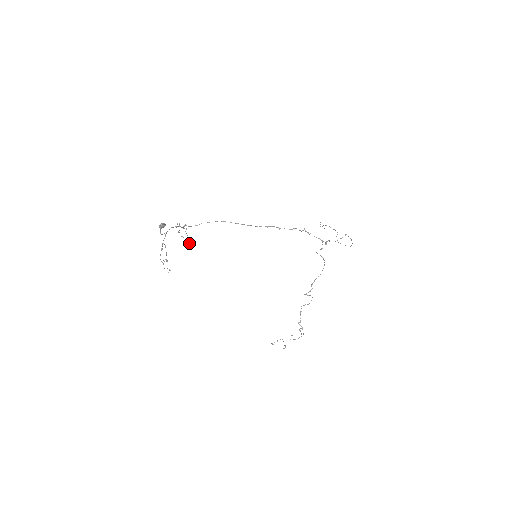
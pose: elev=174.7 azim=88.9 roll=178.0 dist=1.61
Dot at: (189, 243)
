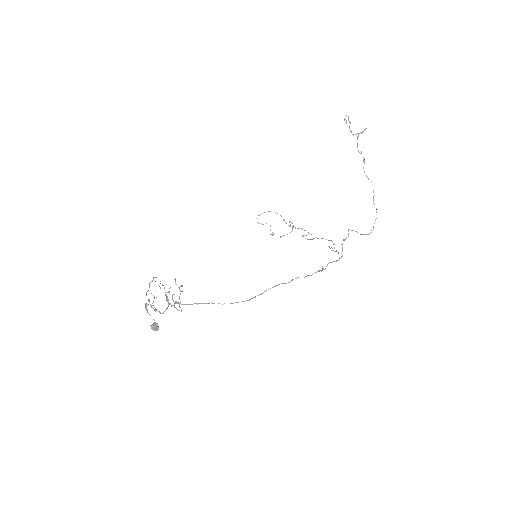
Dot at: occluded
